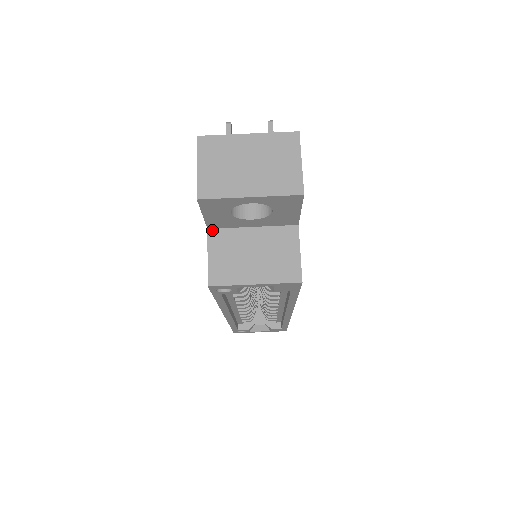
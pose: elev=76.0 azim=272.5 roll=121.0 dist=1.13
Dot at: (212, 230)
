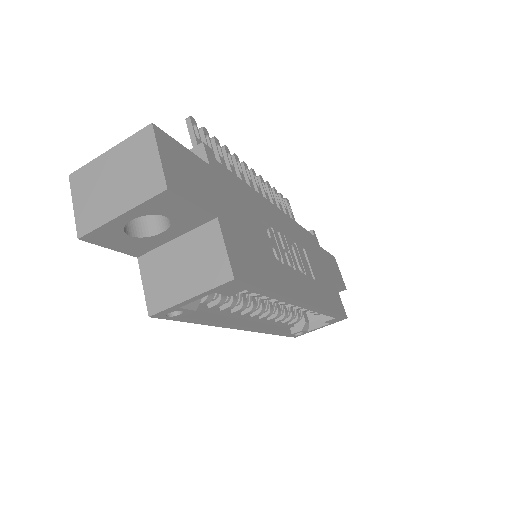
Dot at: (141, 257)
